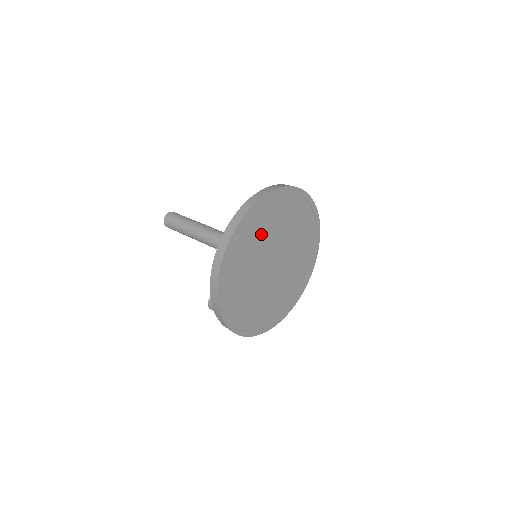
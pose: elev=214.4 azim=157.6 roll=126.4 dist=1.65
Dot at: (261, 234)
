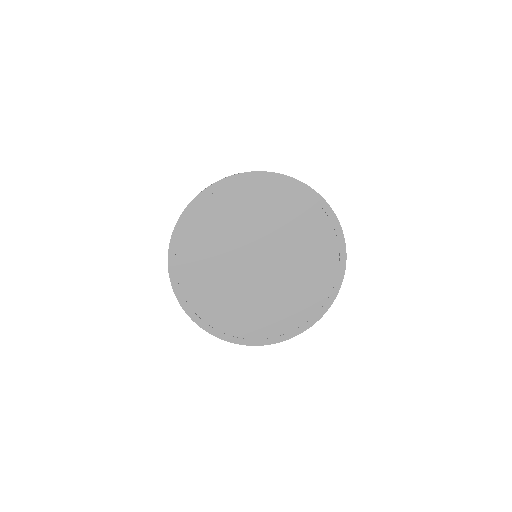
Dot at: (220, 229)
